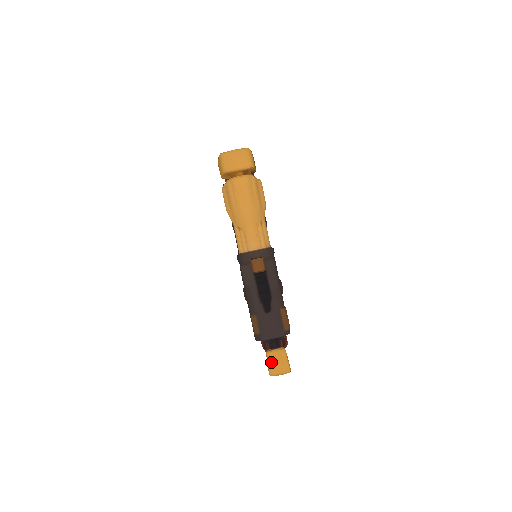
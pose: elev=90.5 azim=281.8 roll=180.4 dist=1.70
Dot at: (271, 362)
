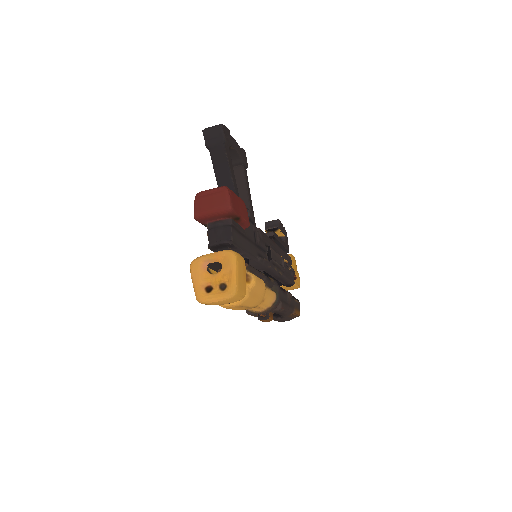
Dot at: occluded
